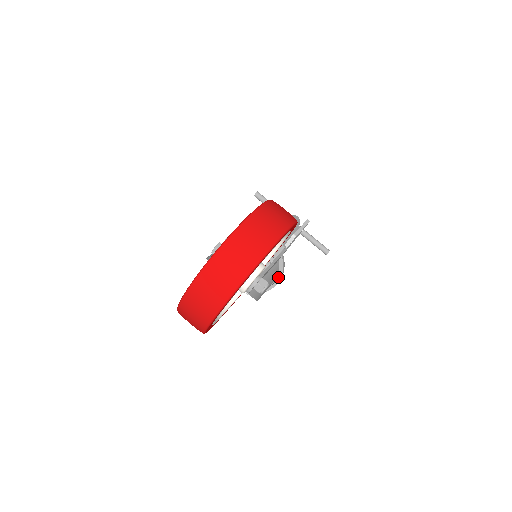
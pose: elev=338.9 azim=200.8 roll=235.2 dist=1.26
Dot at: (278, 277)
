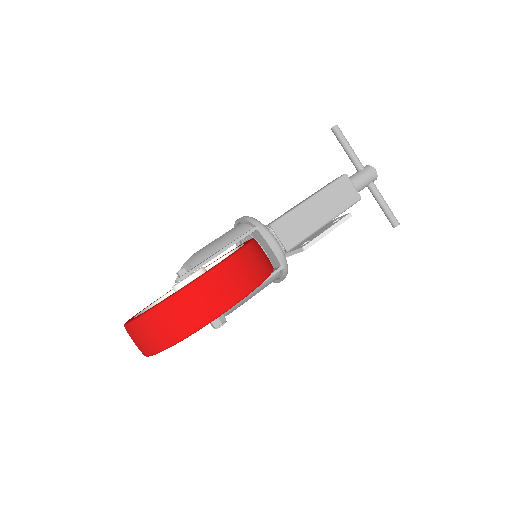
Dot at: (279, 279)
